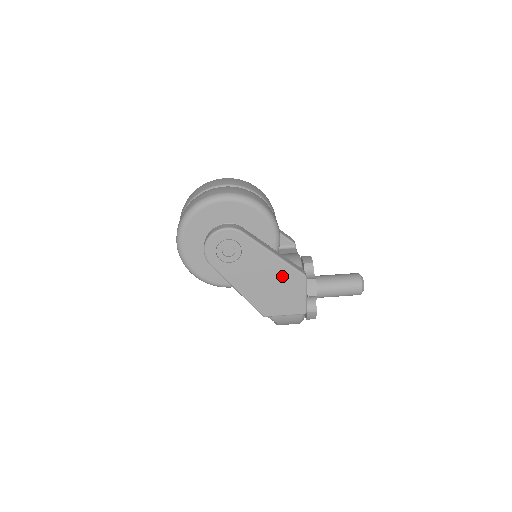
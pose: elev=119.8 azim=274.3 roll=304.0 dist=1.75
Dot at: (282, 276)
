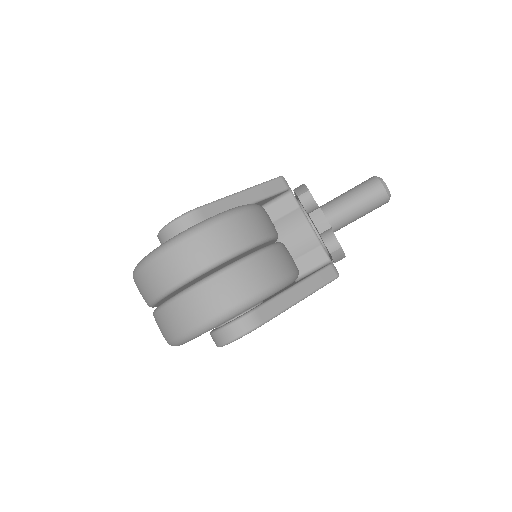
Dot at: occluded
